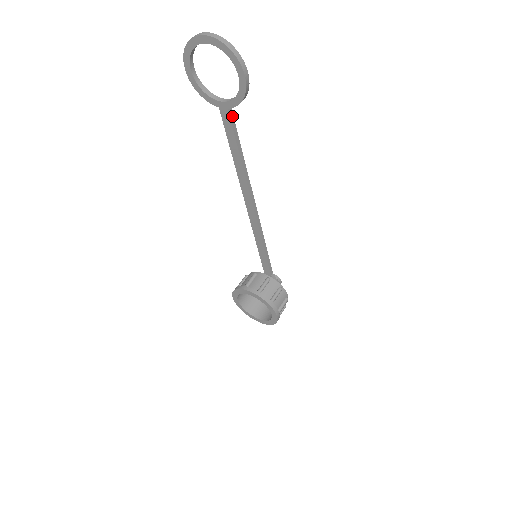
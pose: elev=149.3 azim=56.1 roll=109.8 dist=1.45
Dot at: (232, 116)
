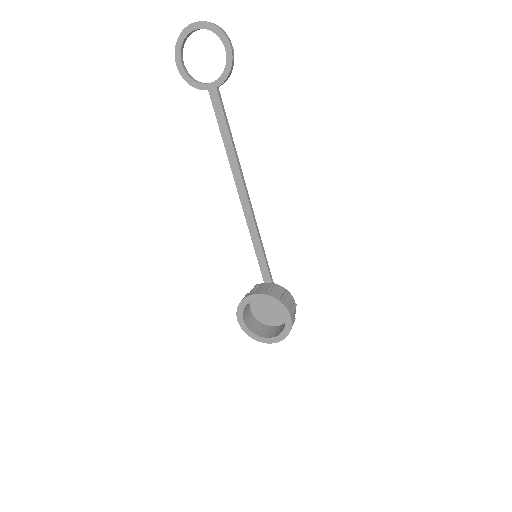
Dot at: (220, 97)
